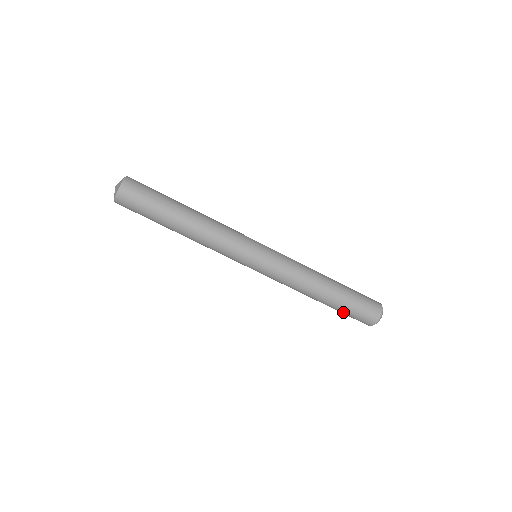
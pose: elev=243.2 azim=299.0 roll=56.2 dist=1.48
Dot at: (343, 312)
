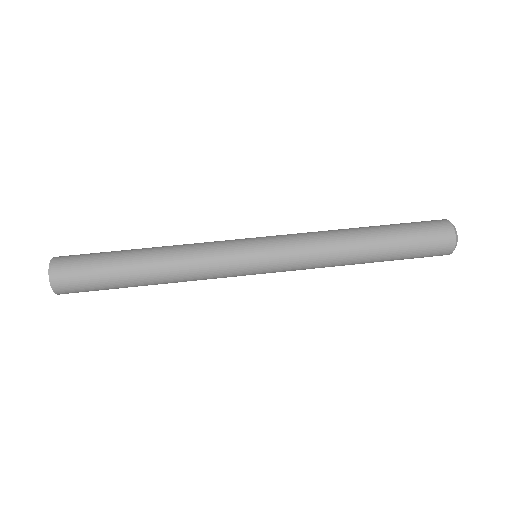
Dot at: (403, 228)
